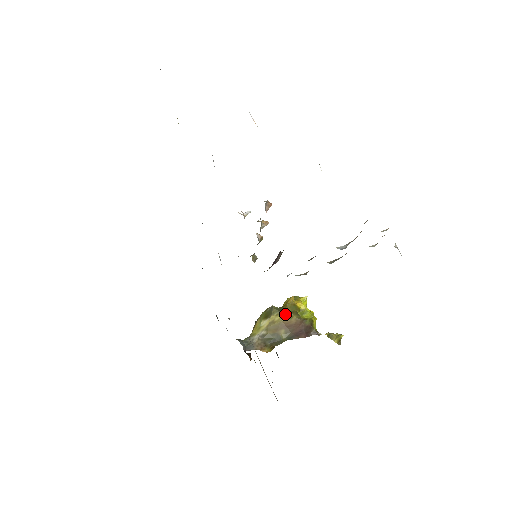
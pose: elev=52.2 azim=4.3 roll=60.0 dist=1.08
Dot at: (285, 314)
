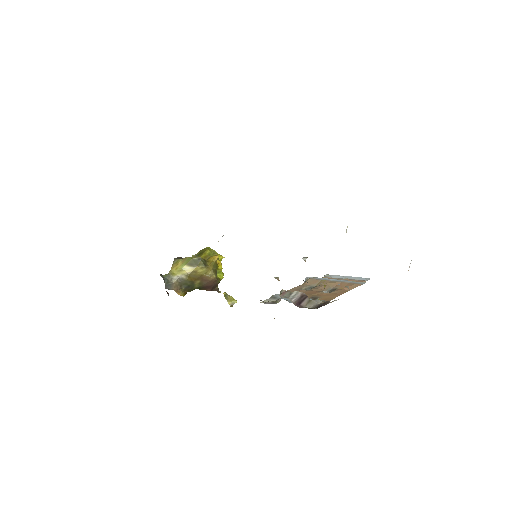
Dot at: (208, 270)
